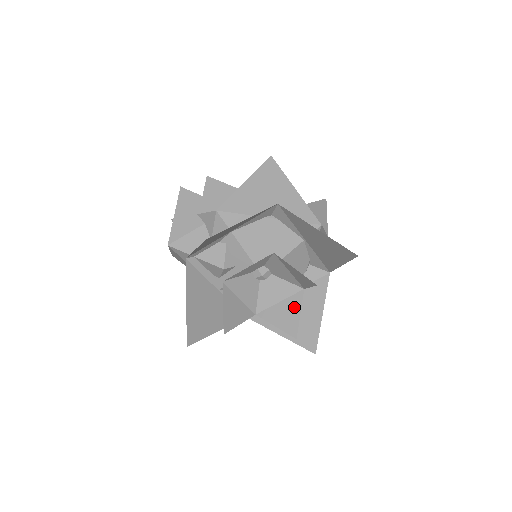
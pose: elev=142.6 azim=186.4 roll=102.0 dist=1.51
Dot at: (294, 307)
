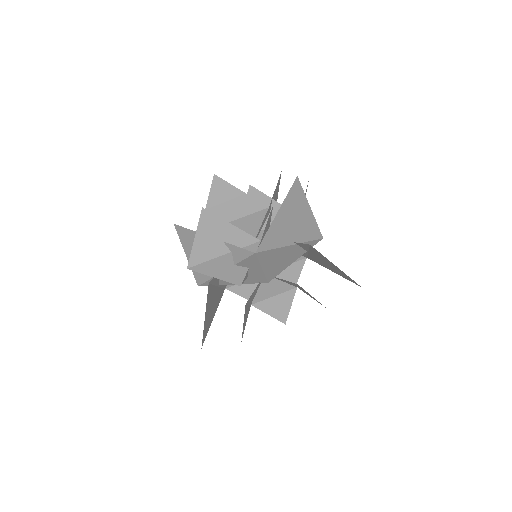
Dot at: (287, 301)
